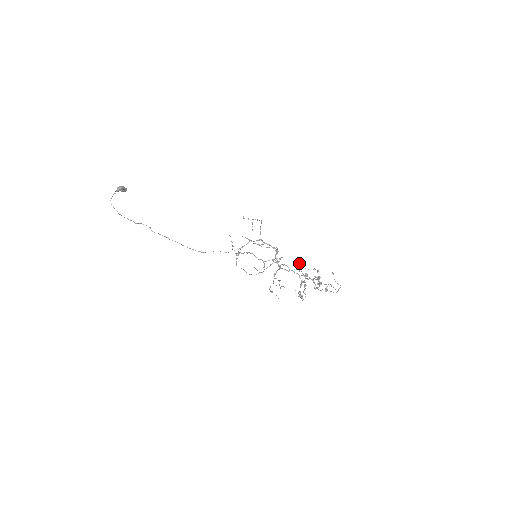
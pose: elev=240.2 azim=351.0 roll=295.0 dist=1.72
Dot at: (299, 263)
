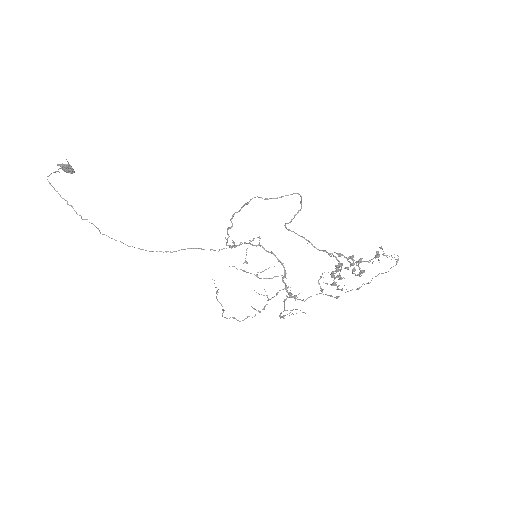
Dot at: (321, 276)
